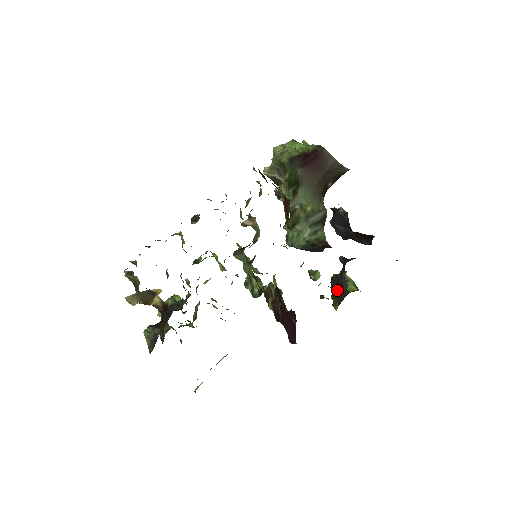
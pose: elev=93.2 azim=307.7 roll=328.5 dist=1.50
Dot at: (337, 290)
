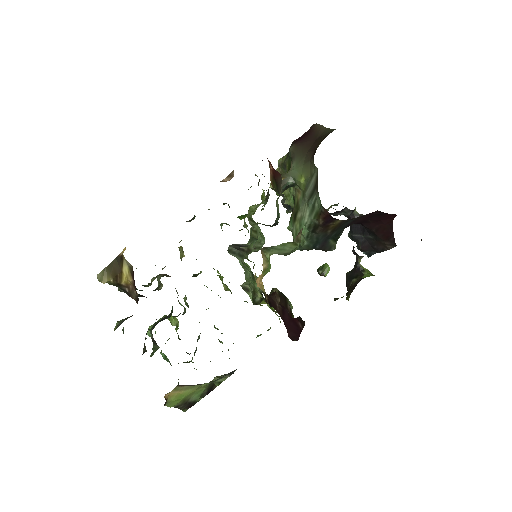
Dot at: (351, 284)
